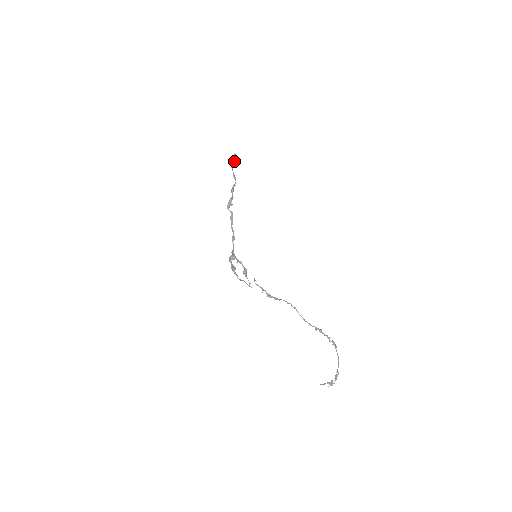
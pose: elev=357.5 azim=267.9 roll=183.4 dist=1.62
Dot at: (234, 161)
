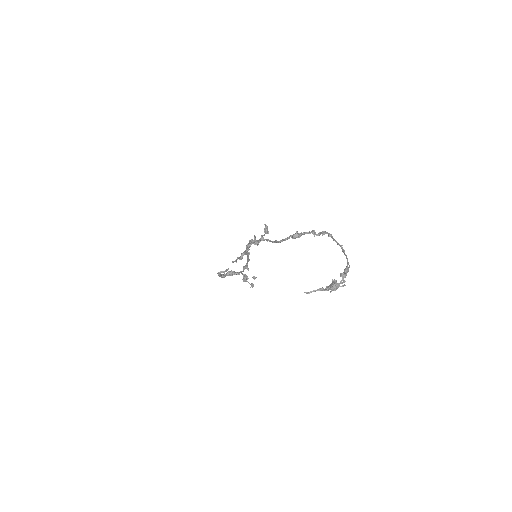
Dot at: (265, 230)
